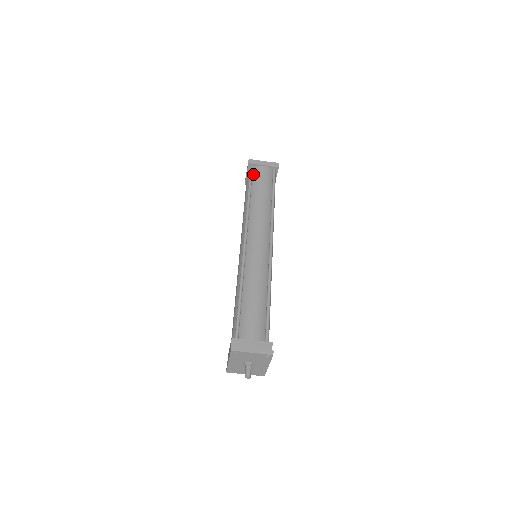
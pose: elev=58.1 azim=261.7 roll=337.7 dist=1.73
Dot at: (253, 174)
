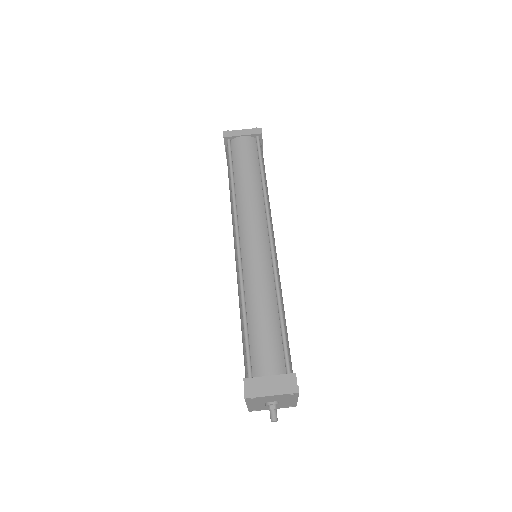
Dot at: (232, 150)
